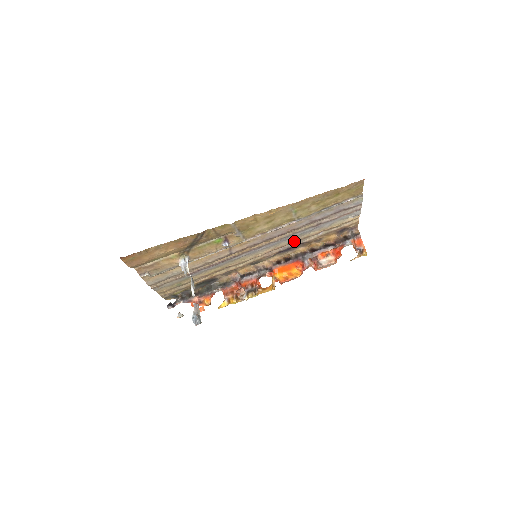
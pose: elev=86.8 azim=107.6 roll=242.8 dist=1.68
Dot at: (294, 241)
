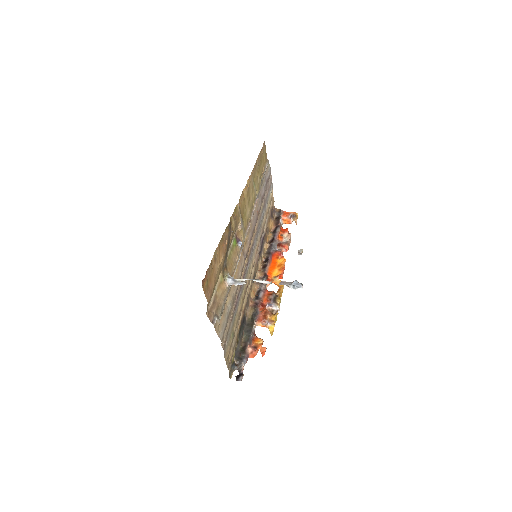
Dot at: (261, 233)
